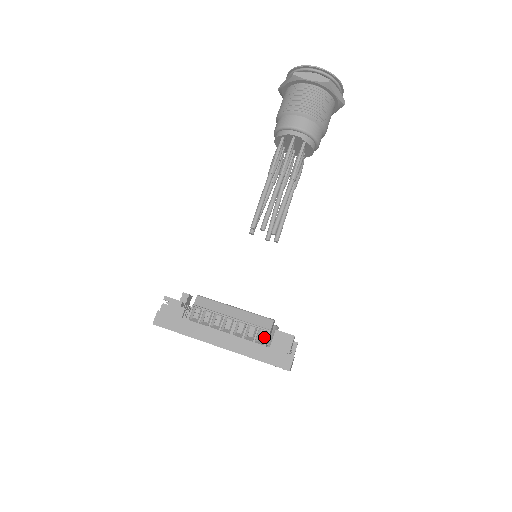
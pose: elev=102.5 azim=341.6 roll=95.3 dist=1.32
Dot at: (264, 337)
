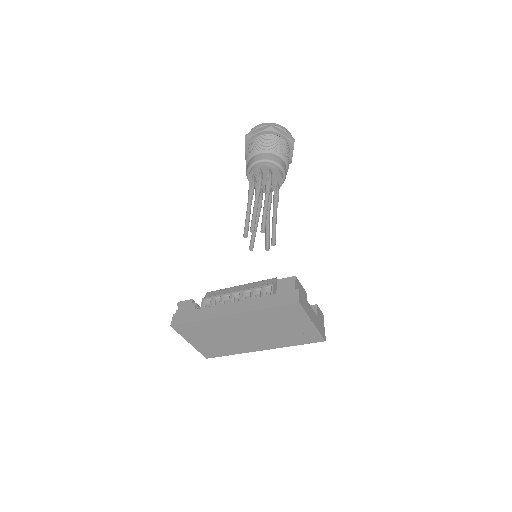
Dot at: (270, 292)
